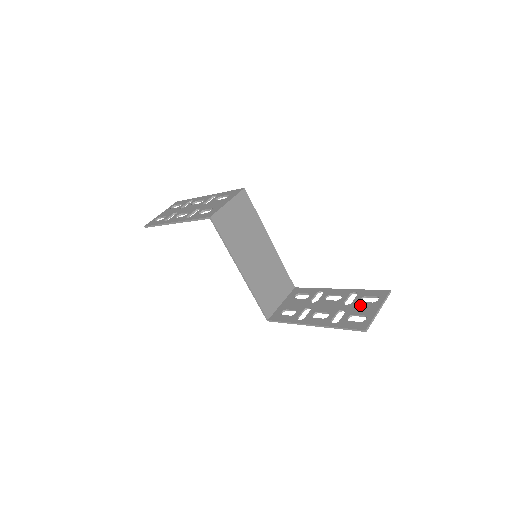
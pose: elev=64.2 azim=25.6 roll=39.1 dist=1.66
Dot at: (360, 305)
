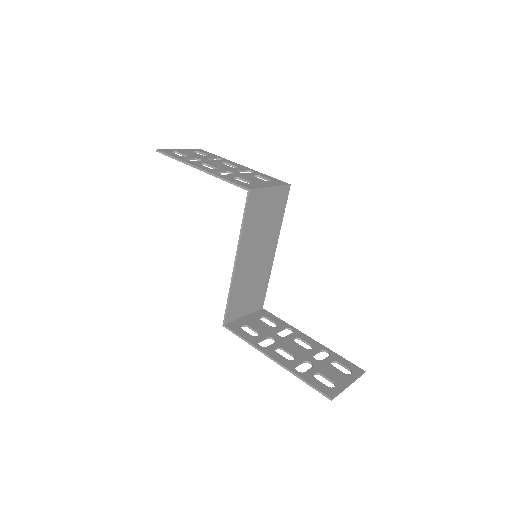
Dot at: (331, 368)
